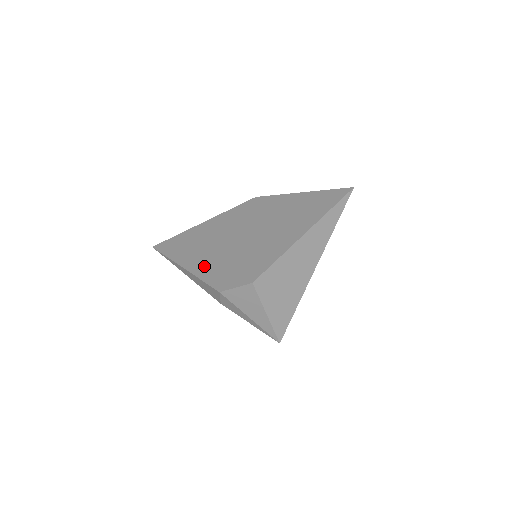
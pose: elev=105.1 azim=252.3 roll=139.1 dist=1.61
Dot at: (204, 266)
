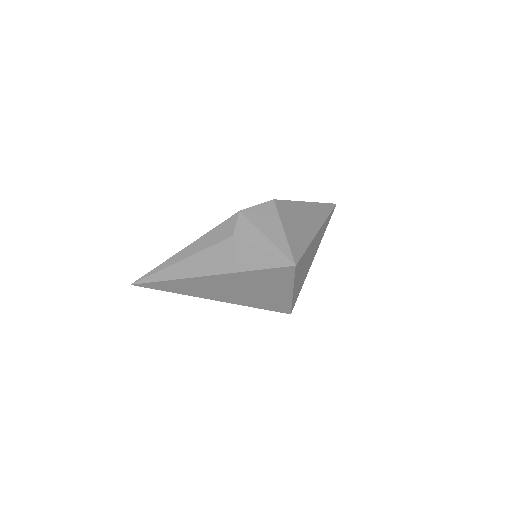
Dot at: occluded
